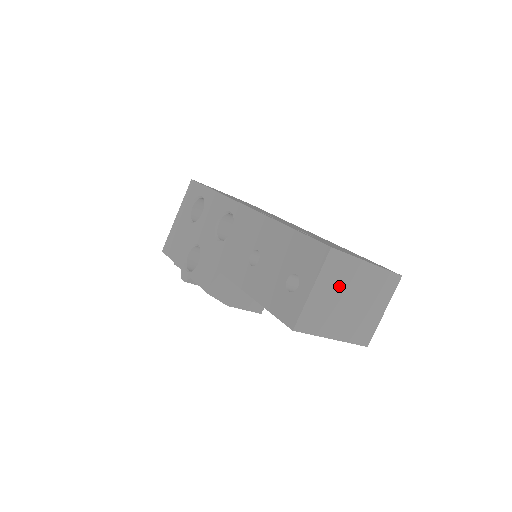
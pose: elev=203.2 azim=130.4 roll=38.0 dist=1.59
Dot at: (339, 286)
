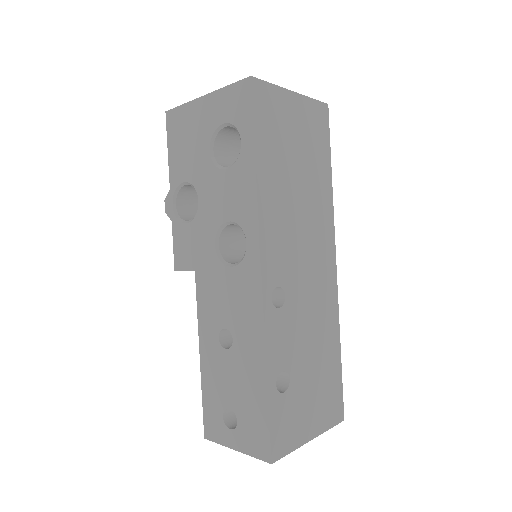
Dot at: occluded
